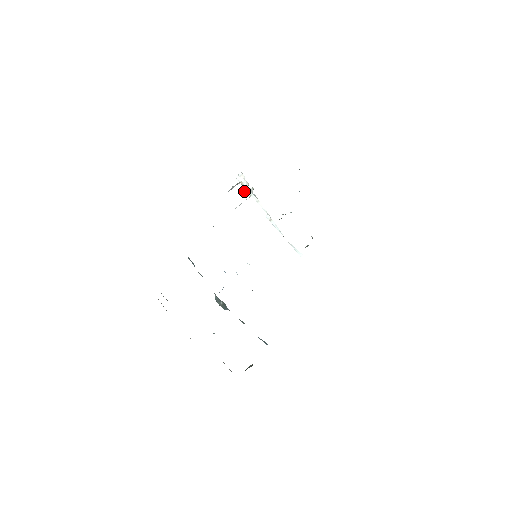
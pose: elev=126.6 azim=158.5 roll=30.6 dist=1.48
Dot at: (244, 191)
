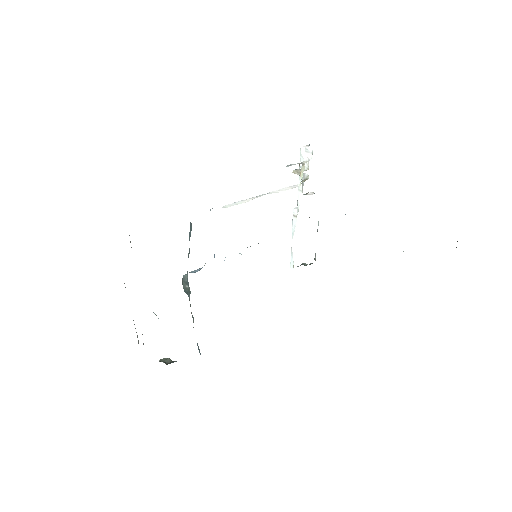
Dot at: (298, 172)
